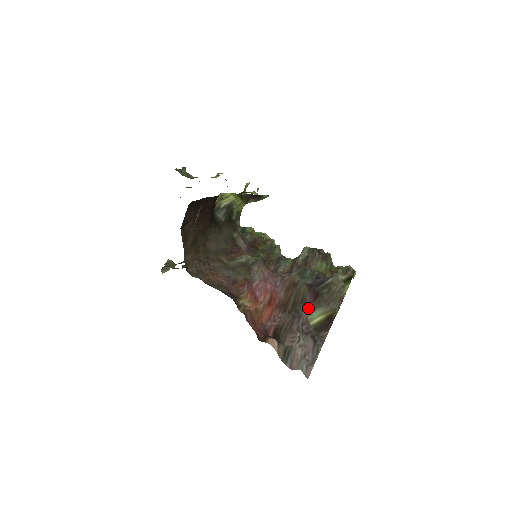
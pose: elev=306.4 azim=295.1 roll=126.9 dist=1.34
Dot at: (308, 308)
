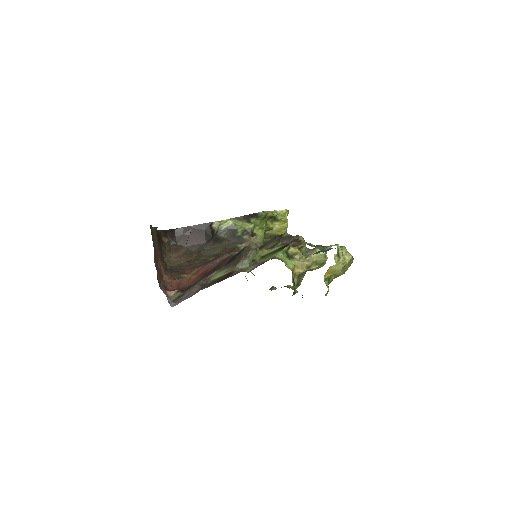
Dot at: (218, 271)
